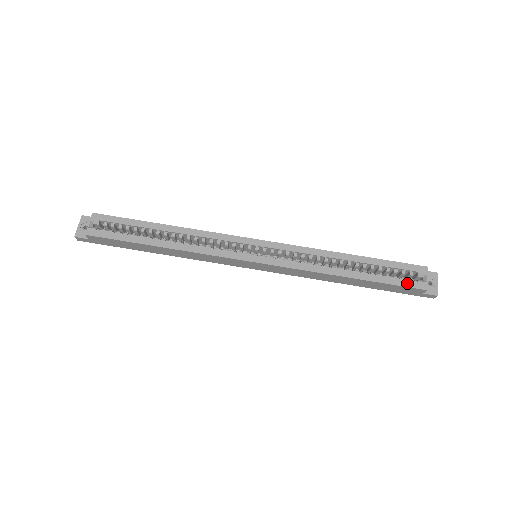
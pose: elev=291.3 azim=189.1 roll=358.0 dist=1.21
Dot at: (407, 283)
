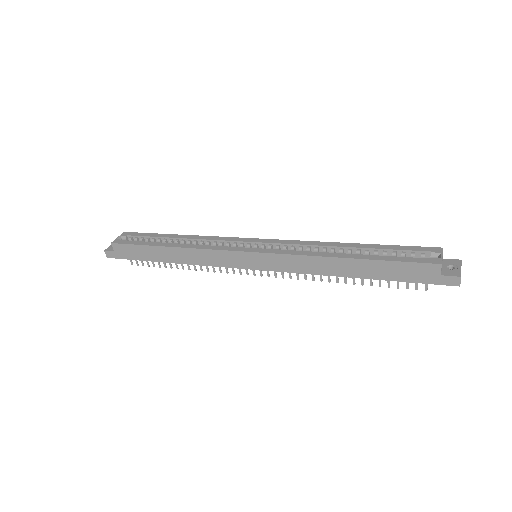
Dot at: (416, 259)
